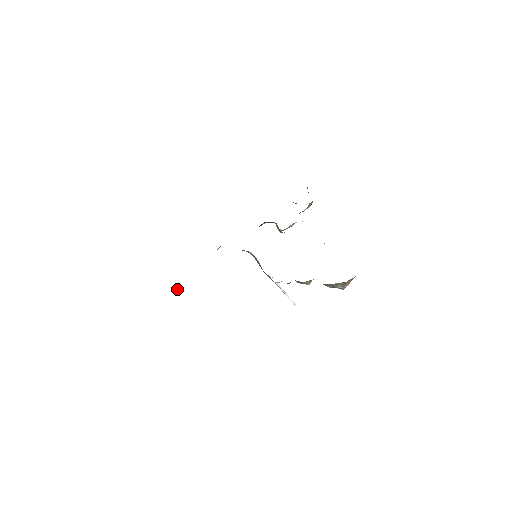
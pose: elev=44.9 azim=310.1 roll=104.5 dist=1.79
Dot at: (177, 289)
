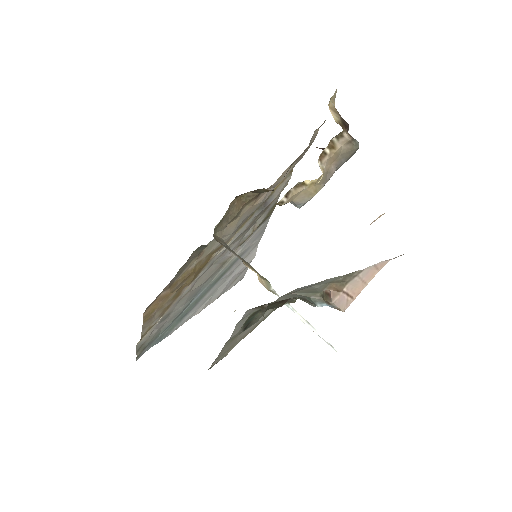
Dot at: occluded
